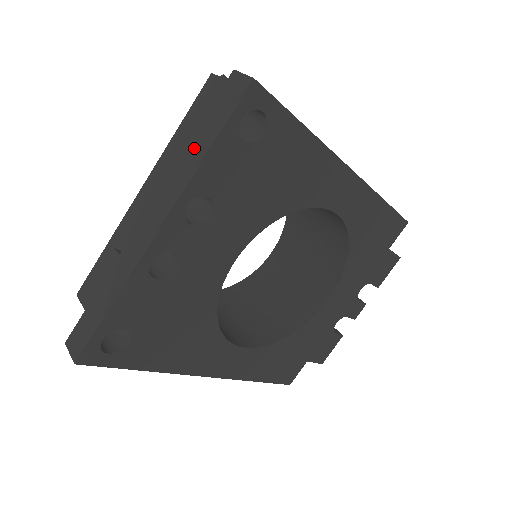
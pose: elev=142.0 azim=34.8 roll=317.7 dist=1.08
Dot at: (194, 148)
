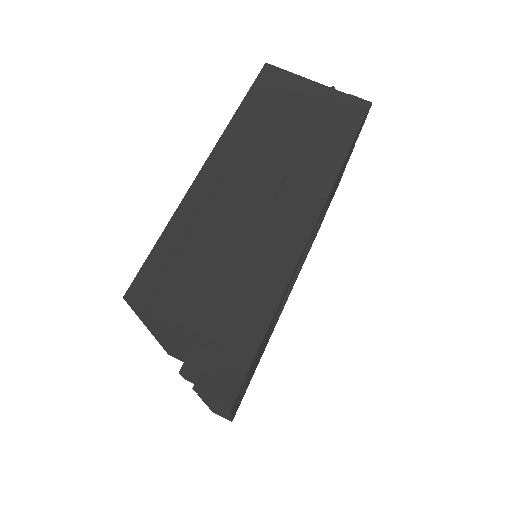
Dot at: occluded
